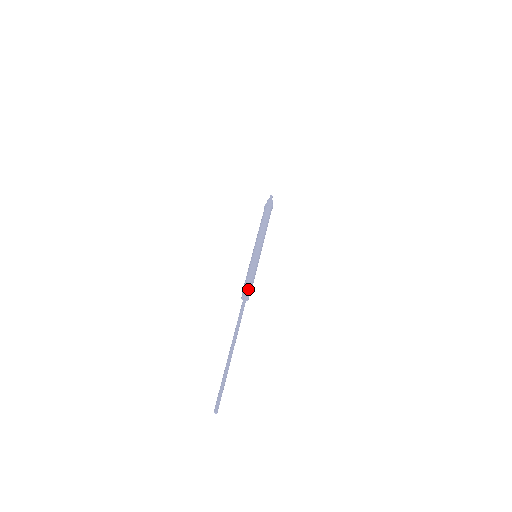
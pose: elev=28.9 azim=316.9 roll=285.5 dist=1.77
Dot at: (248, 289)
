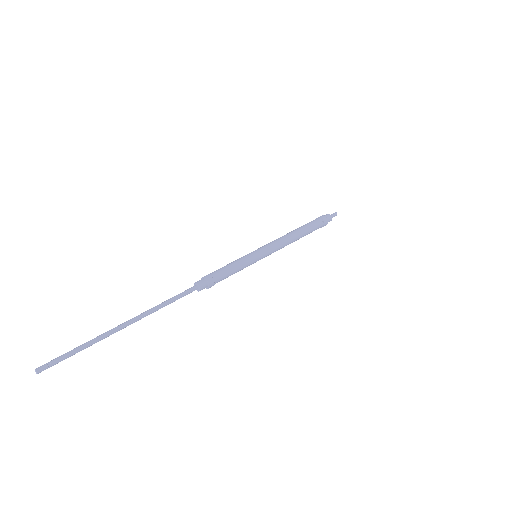
Dot at: (208, 278)
